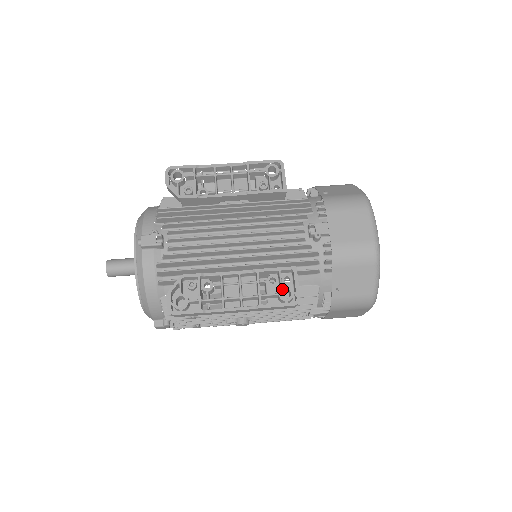
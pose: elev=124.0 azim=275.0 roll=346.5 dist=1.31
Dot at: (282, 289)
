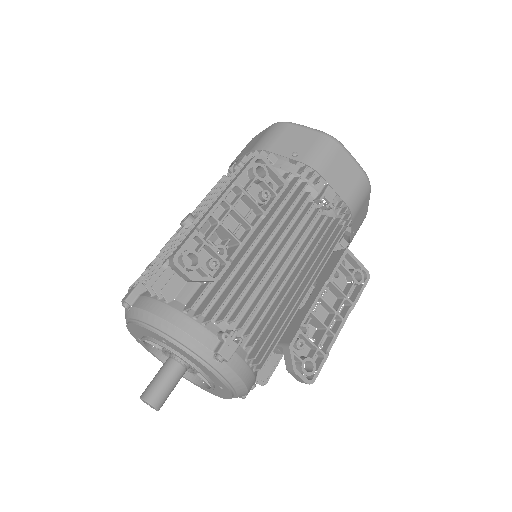
Dot at: occluded
